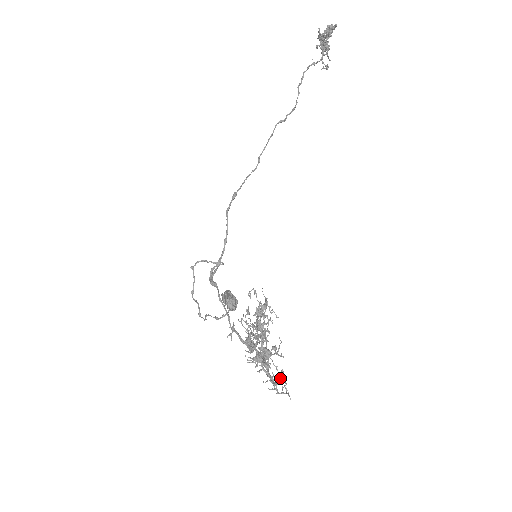
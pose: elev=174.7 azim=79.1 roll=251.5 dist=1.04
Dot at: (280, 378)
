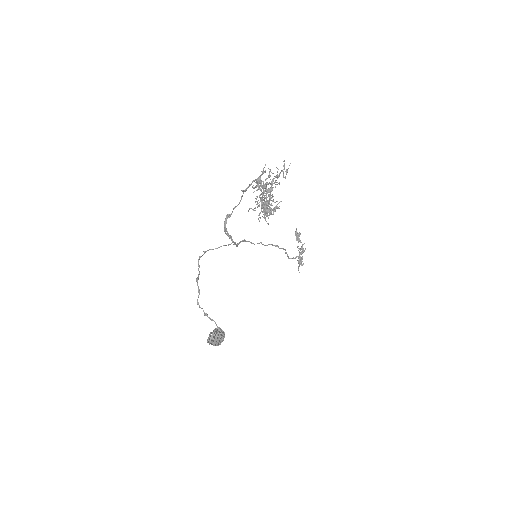
Dot at: occluded
